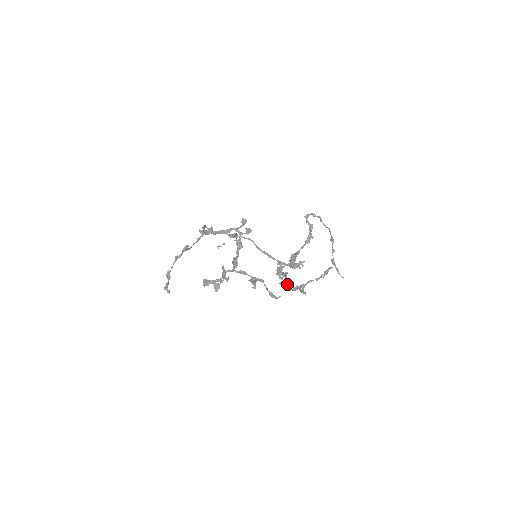
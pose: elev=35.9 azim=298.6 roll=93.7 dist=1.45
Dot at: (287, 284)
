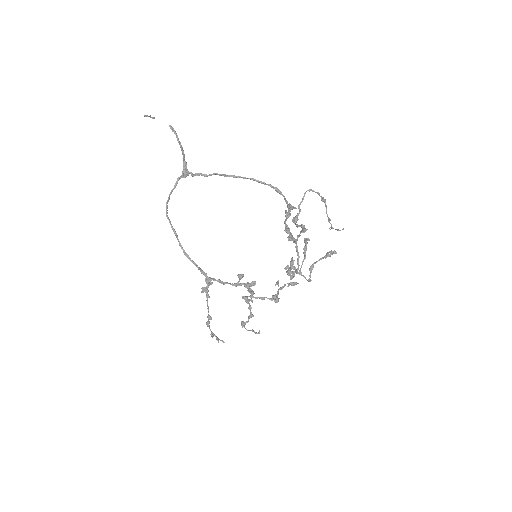
Dot at: occluded
